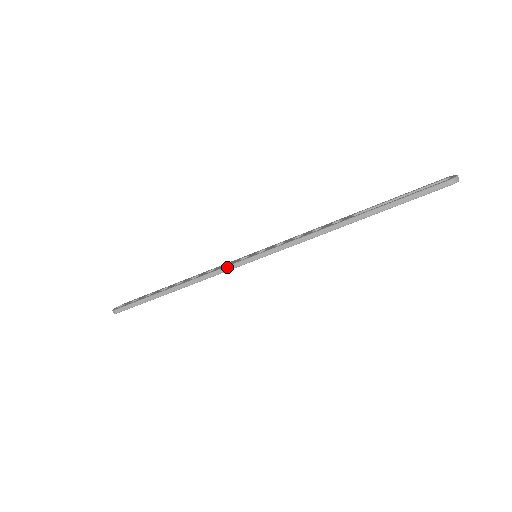
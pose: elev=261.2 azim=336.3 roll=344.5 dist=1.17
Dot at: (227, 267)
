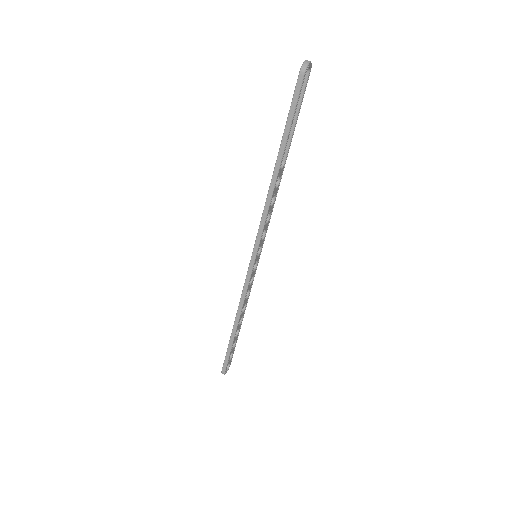
Dot at: (245, 282)
